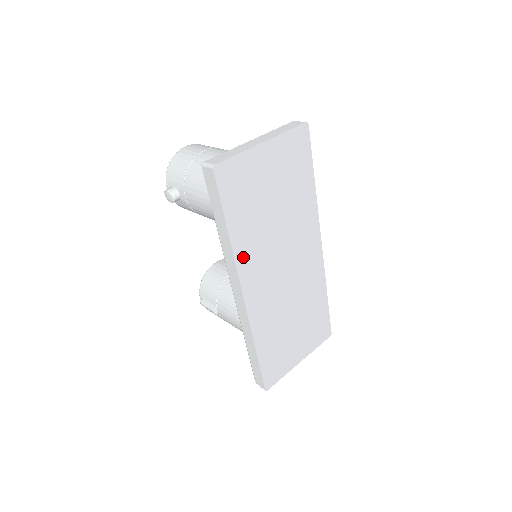
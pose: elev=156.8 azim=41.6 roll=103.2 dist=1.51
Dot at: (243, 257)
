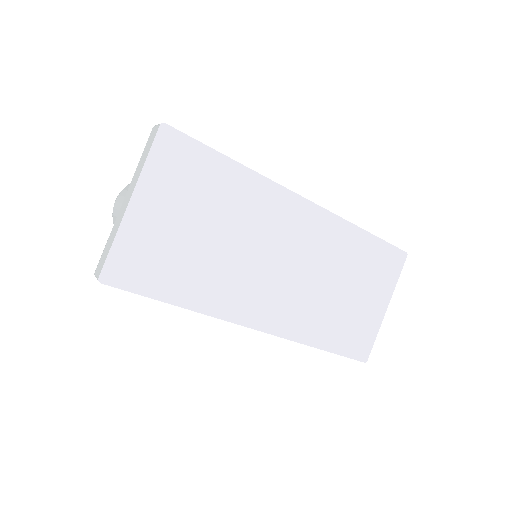
Dot at: (220, 306)
